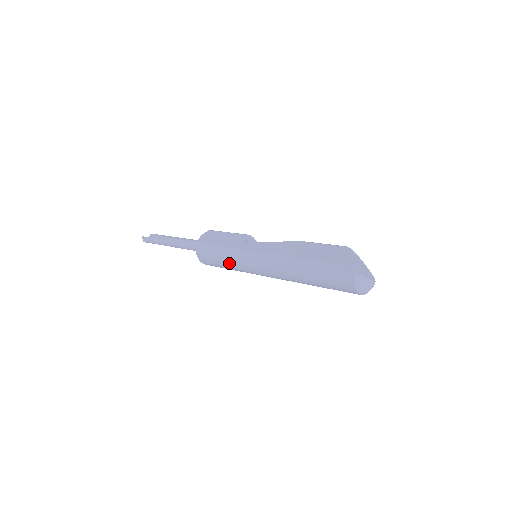
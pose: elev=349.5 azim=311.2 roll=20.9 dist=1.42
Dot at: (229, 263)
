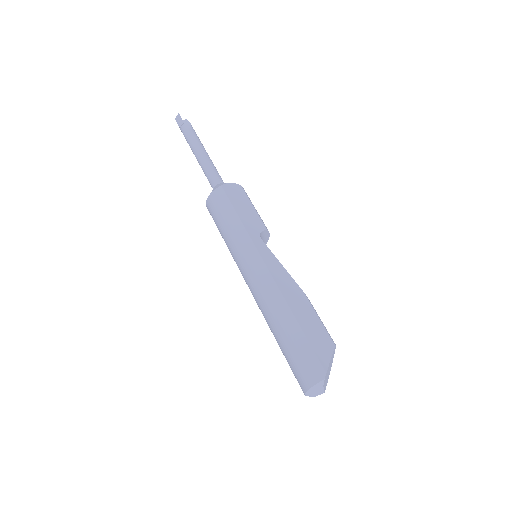
Dot at: (229, 237)
